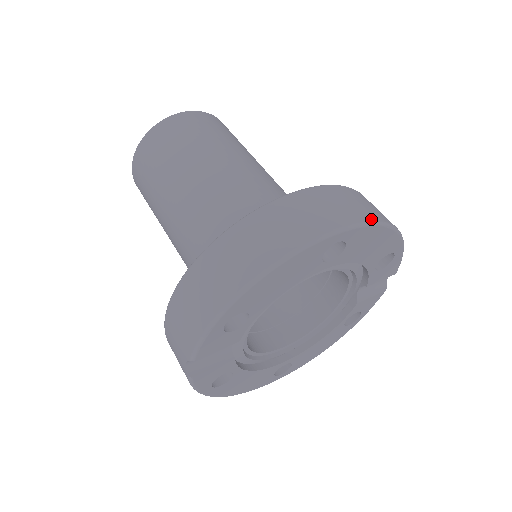
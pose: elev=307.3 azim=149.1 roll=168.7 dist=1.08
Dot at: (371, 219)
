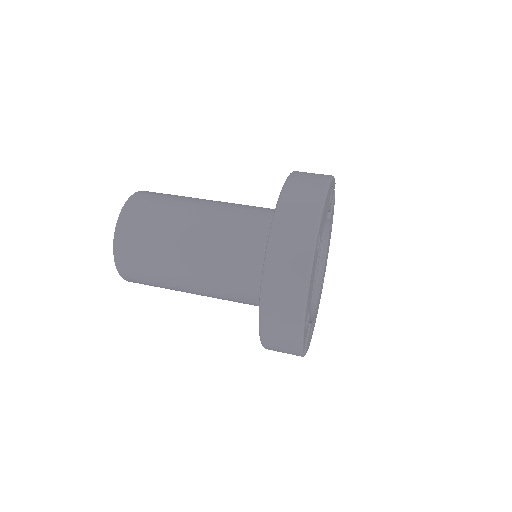
Dot at: (319, 206)
